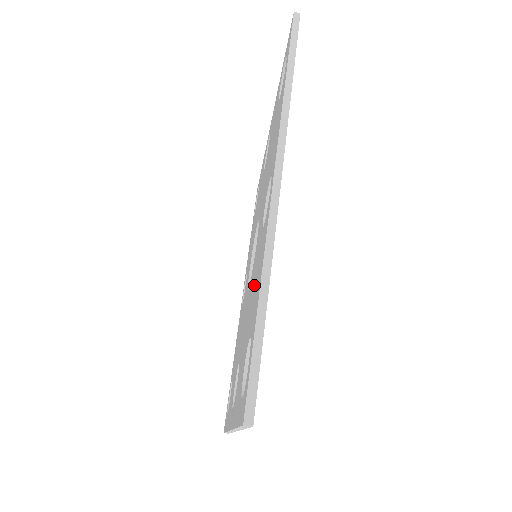
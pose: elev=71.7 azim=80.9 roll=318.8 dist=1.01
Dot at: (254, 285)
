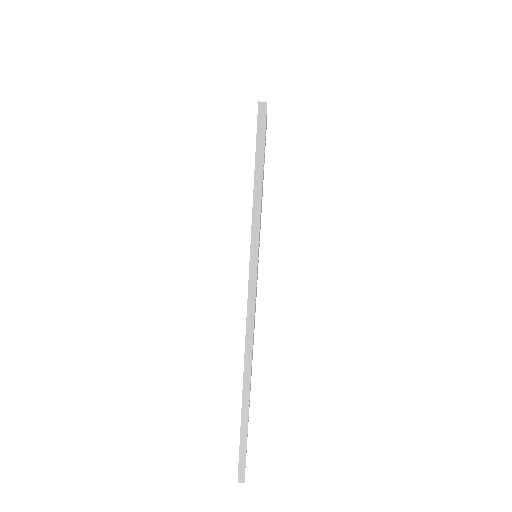
Dot at: occluded
